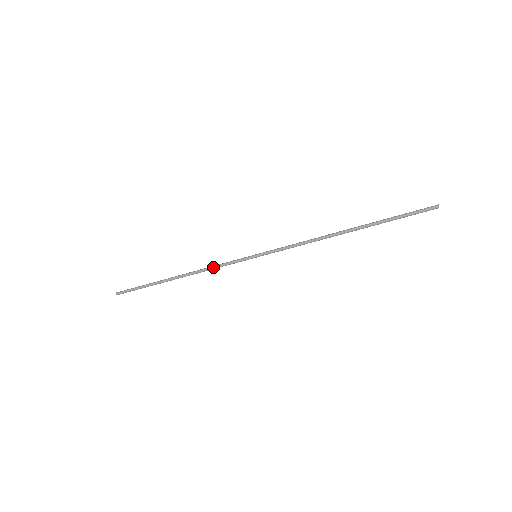
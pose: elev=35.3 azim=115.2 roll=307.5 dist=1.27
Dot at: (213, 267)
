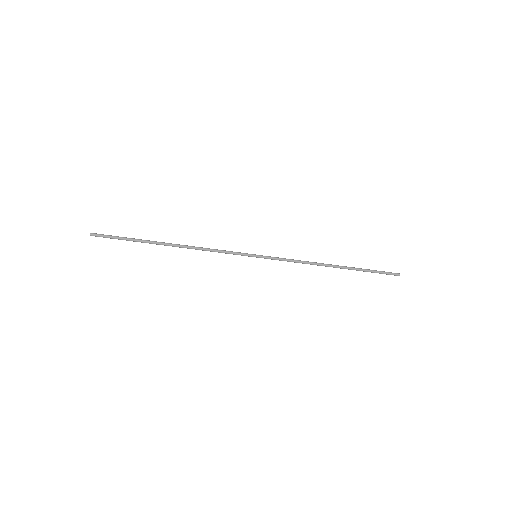
Dot at: (213, 249)
